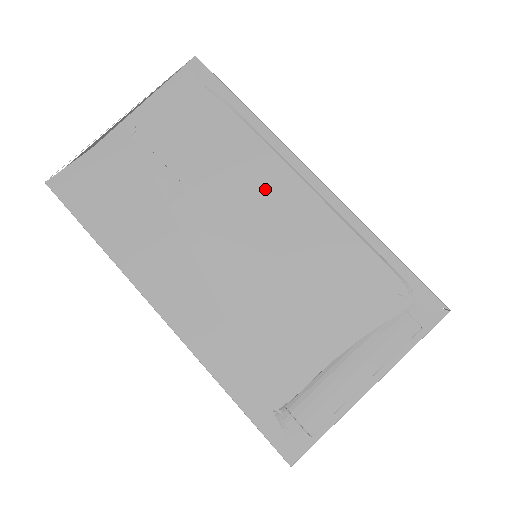
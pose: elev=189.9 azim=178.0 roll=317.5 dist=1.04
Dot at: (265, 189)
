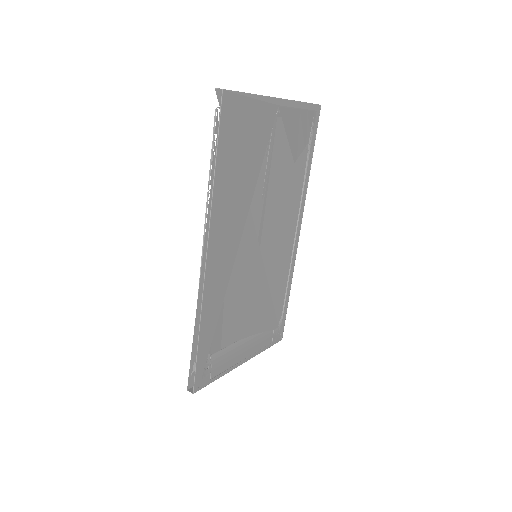
Dot at: (284, 220)
